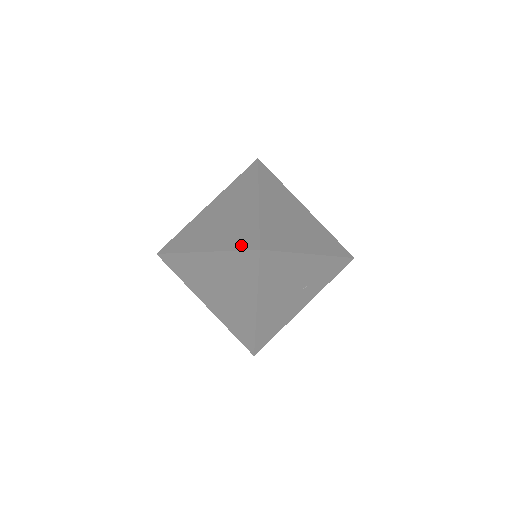
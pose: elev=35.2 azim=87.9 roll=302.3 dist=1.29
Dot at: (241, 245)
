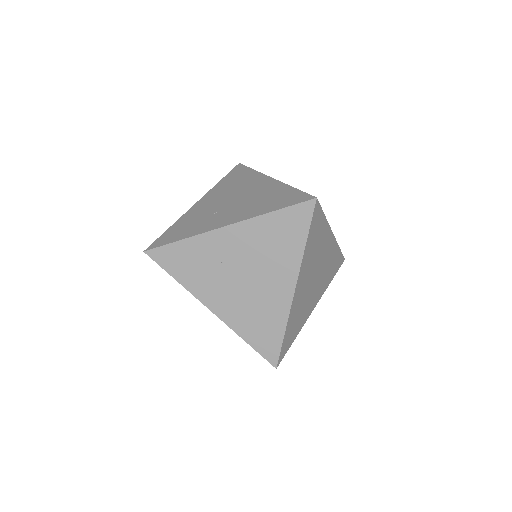
Dot at: (259, 346)
